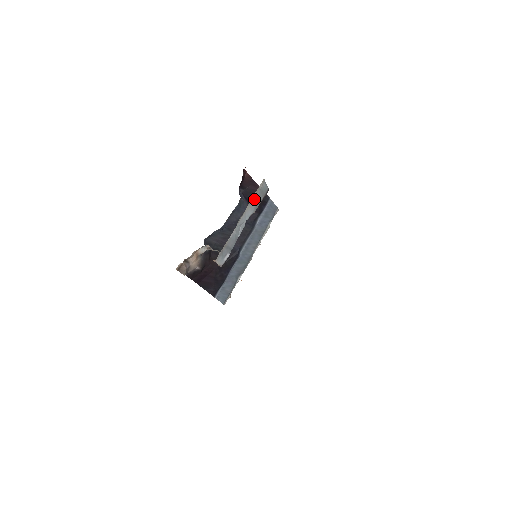
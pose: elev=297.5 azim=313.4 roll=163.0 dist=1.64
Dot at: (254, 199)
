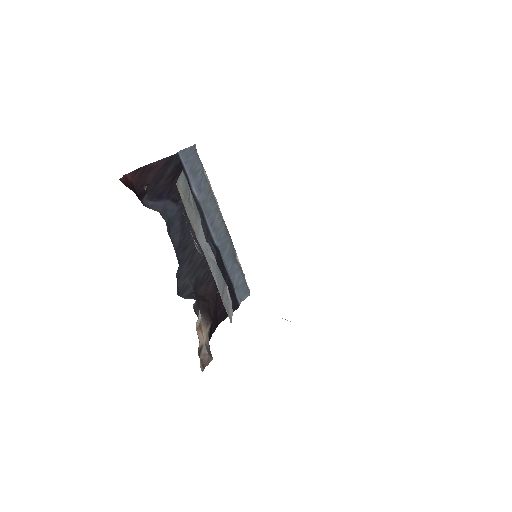
Dot at: (191, 216)
